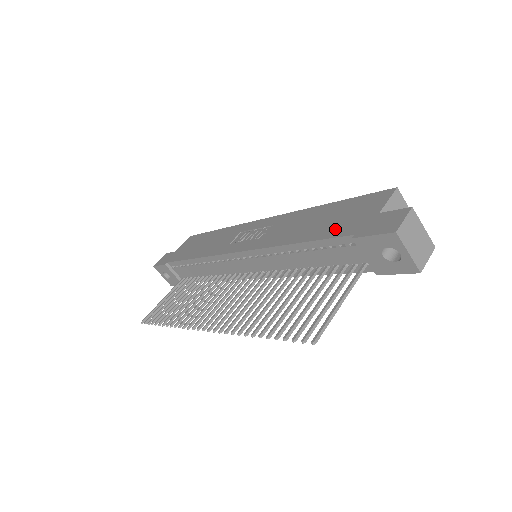
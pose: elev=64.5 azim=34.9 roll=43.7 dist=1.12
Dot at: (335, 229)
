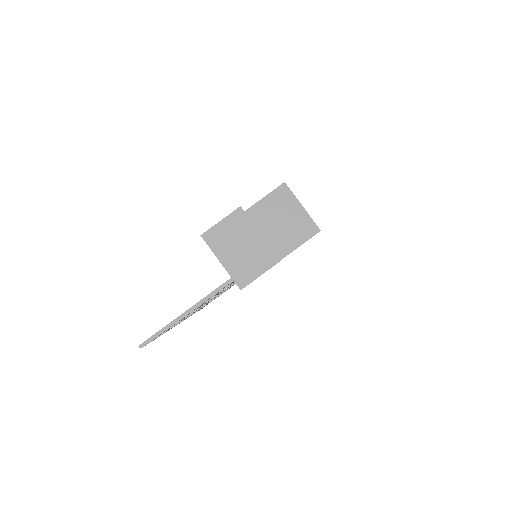
Dot at: occluded
